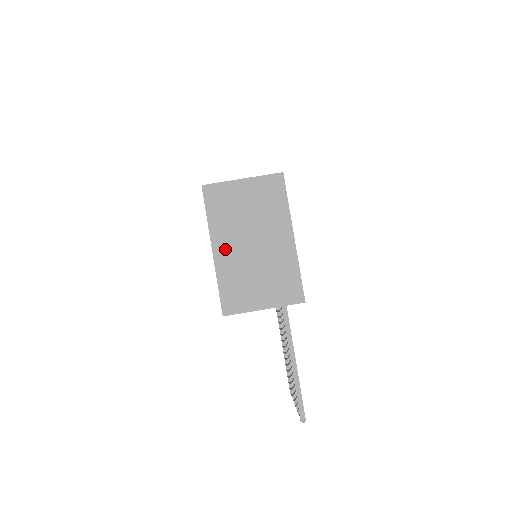
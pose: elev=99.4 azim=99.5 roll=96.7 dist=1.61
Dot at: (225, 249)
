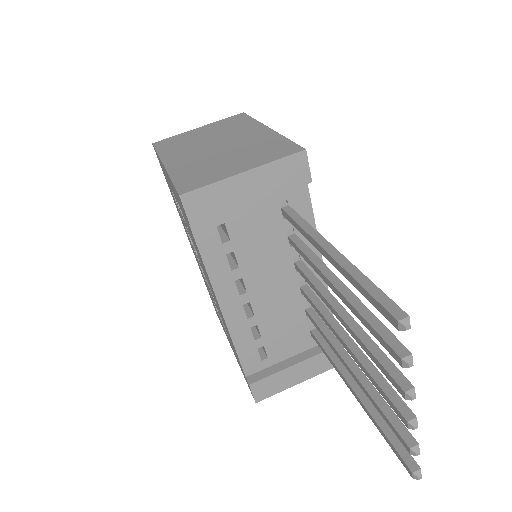
Dot at: (180, 159)
